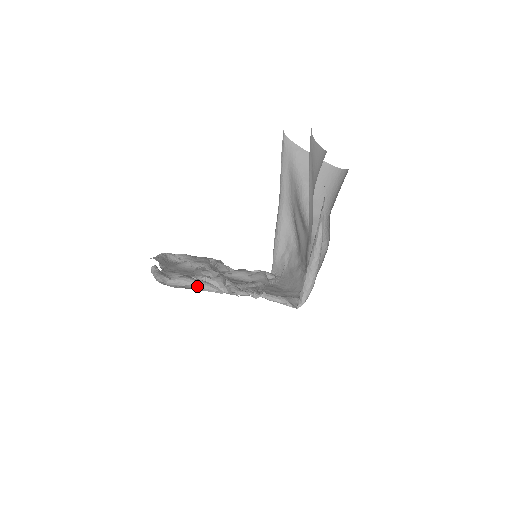
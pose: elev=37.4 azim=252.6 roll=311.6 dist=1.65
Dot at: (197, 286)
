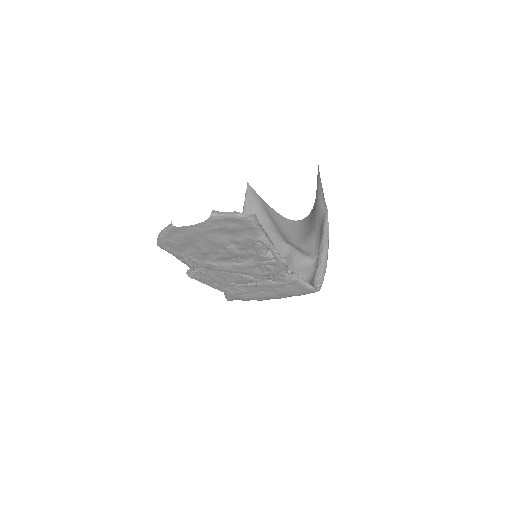
Dot at: (265, 235)
